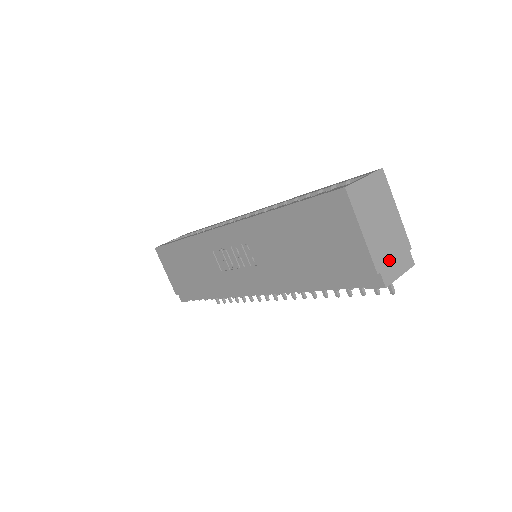
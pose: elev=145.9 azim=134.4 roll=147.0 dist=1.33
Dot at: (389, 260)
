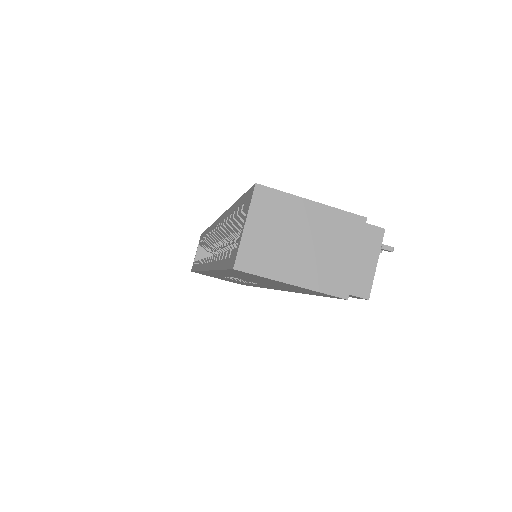
Dot at: (349, 268)
